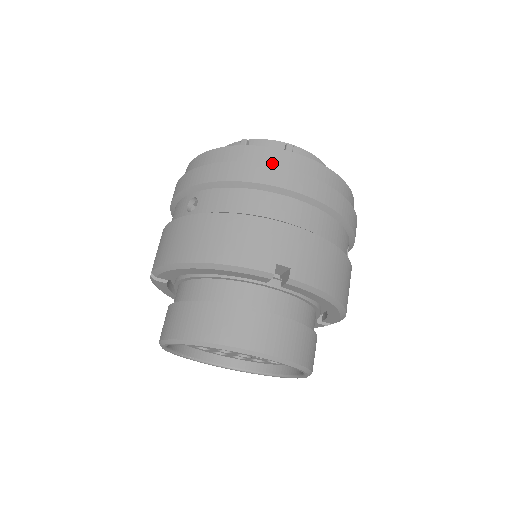
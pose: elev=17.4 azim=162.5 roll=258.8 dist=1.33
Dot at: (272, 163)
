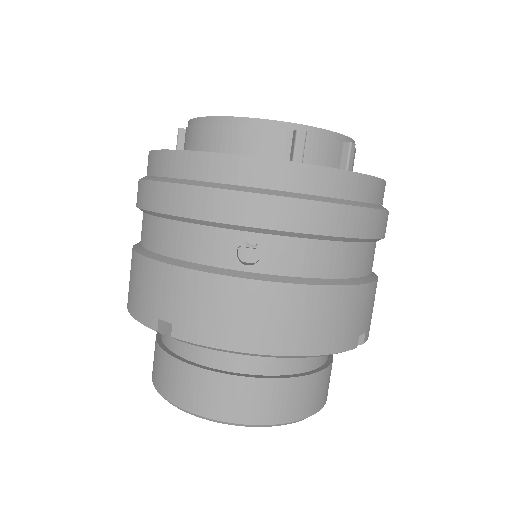
Dot at: (359, 199)
